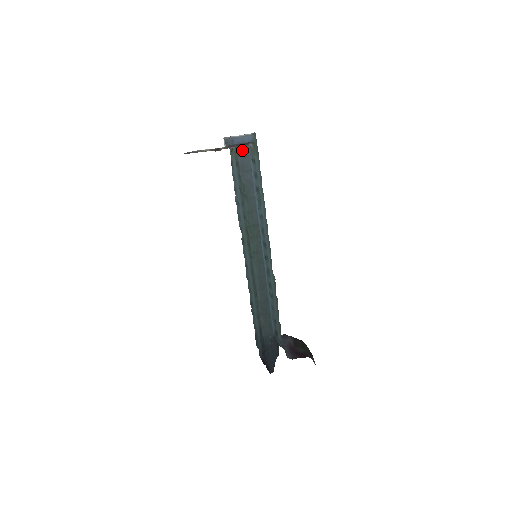
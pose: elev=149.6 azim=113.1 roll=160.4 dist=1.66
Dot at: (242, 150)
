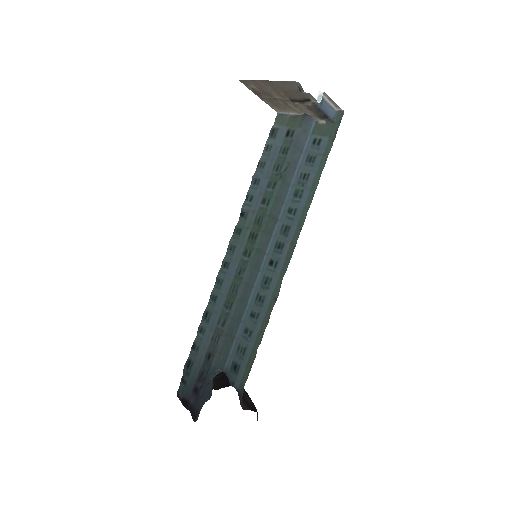
Dot at: (305, 122)
